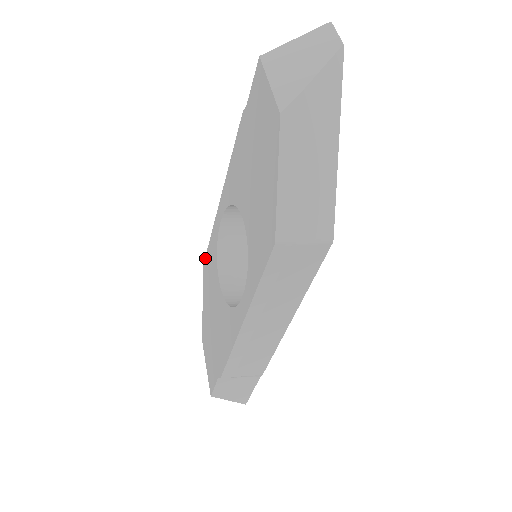
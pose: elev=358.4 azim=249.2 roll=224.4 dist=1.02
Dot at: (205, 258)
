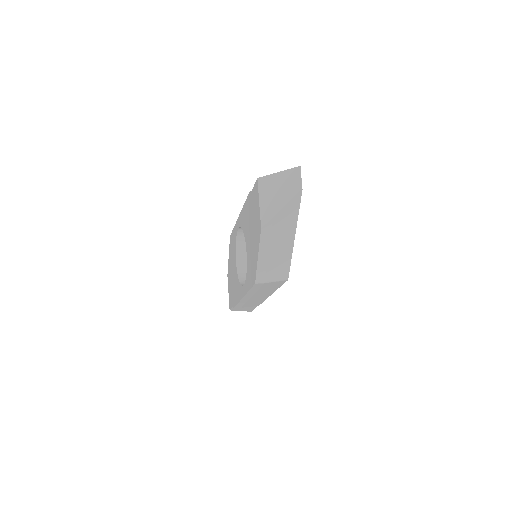
Dot at: (231, 234)
